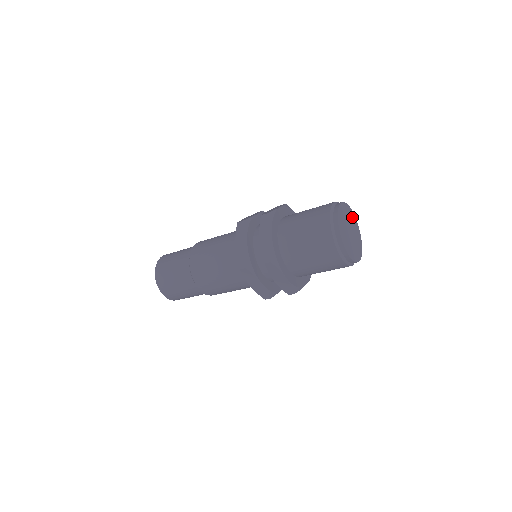
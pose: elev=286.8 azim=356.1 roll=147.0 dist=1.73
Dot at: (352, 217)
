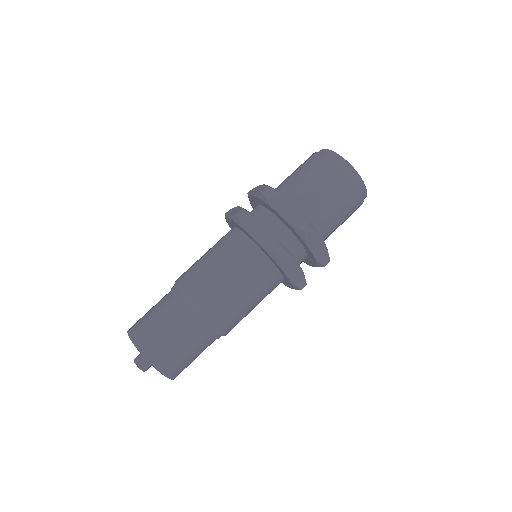
Dot at: occluded
